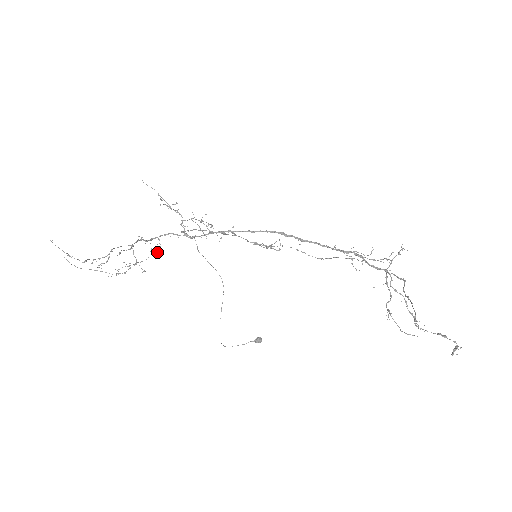
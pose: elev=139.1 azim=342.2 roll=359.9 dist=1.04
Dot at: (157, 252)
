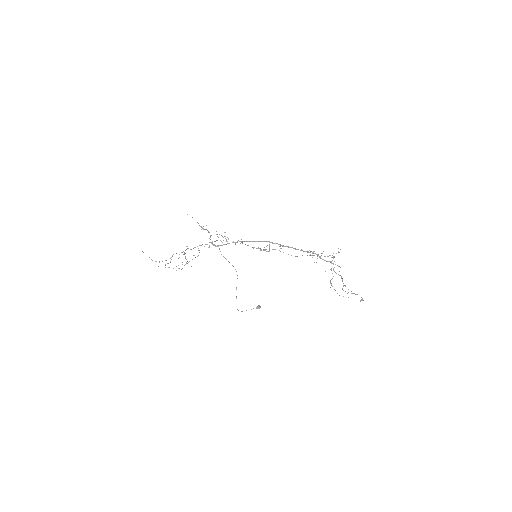
Dot at: occluded
